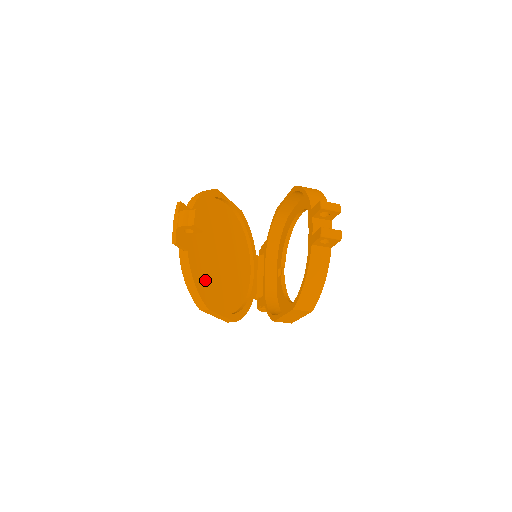
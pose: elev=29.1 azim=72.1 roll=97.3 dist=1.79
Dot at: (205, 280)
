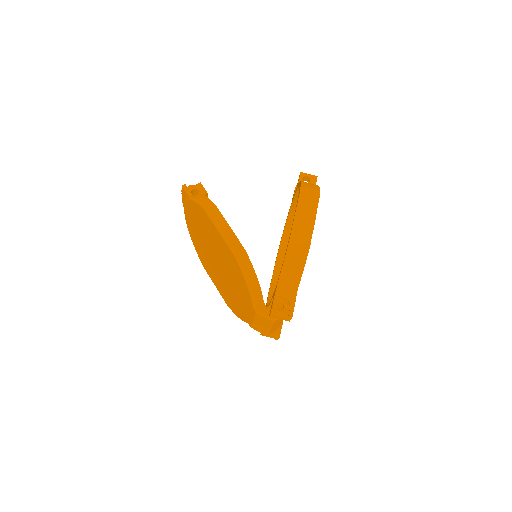
Dot at: occluded
